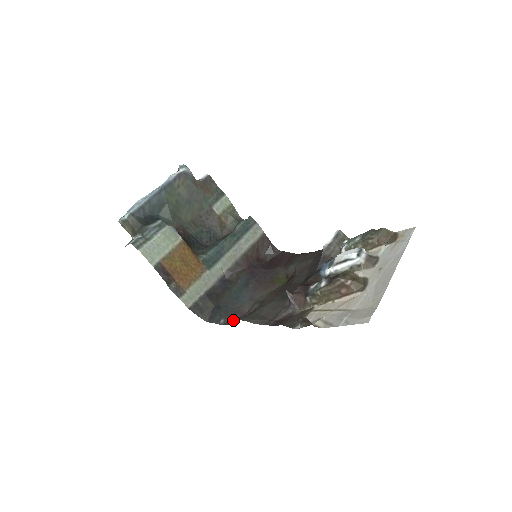
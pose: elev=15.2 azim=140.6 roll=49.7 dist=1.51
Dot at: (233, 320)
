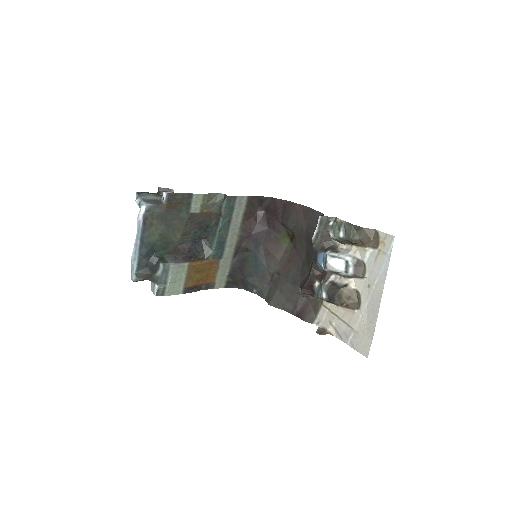
Dot at: (263, 293)
